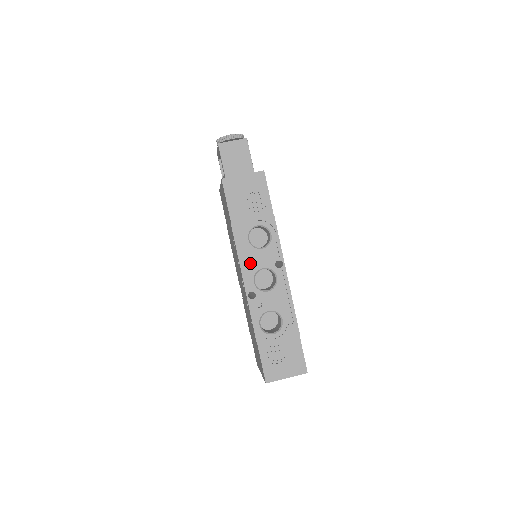
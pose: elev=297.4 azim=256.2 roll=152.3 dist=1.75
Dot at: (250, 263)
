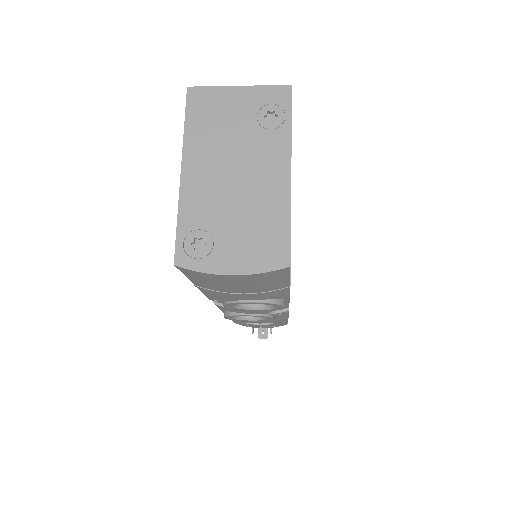
Dot at: occluded
